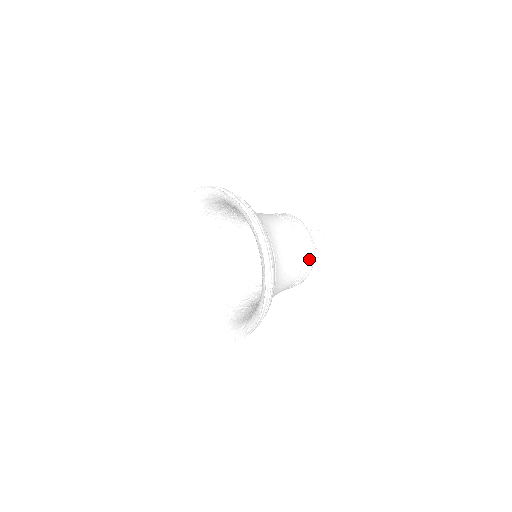
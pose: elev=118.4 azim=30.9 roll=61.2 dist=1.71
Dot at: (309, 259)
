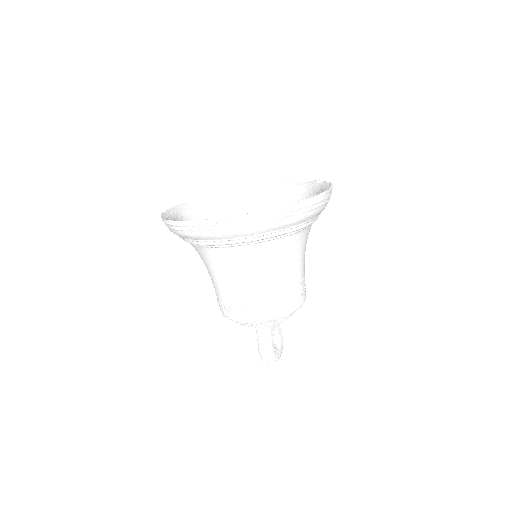
Dot at: (294, 301)
